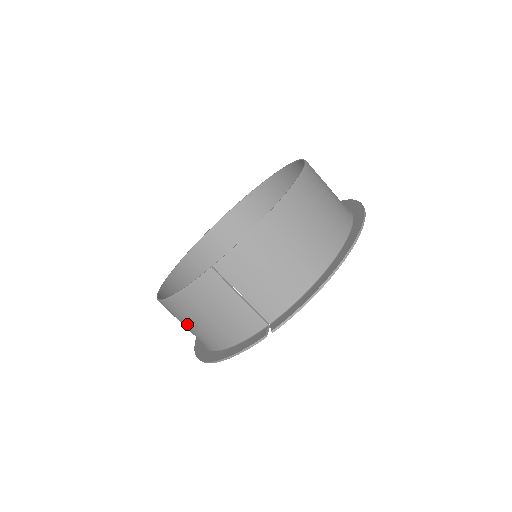
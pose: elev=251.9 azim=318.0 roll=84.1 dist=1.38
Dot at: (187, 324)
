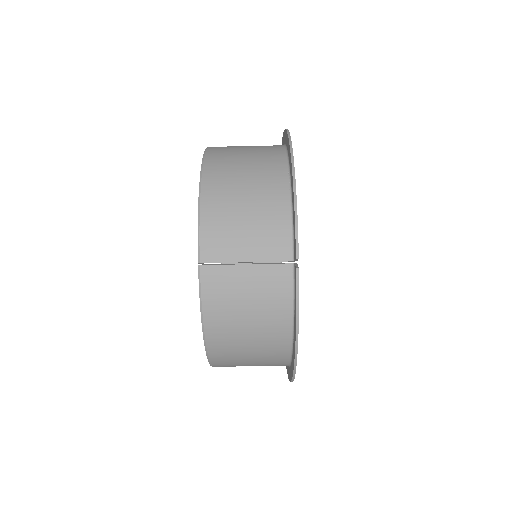
Dot at: (246, 351)
